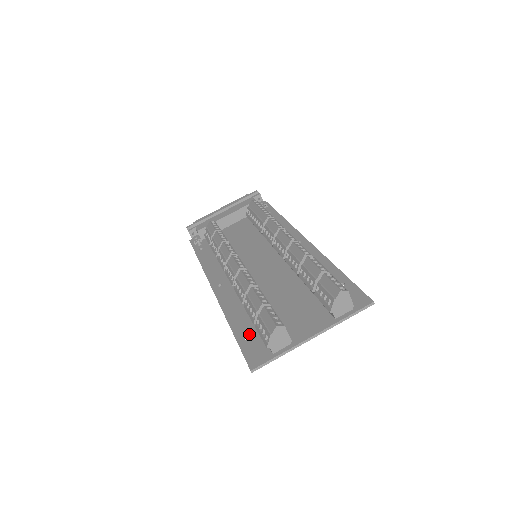
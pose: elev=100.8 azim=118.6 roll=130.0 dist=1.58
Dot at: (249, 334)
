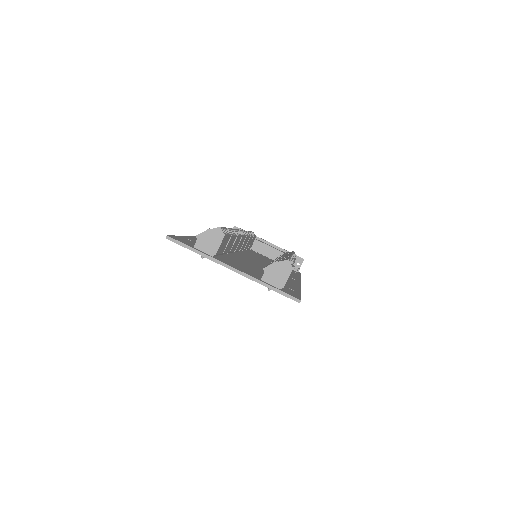
Dot at: (194, 241)
